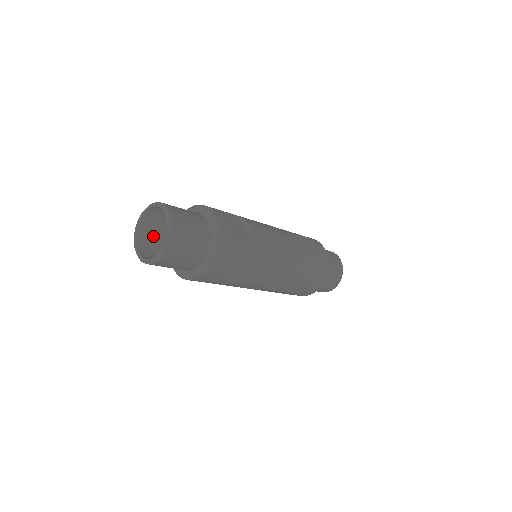
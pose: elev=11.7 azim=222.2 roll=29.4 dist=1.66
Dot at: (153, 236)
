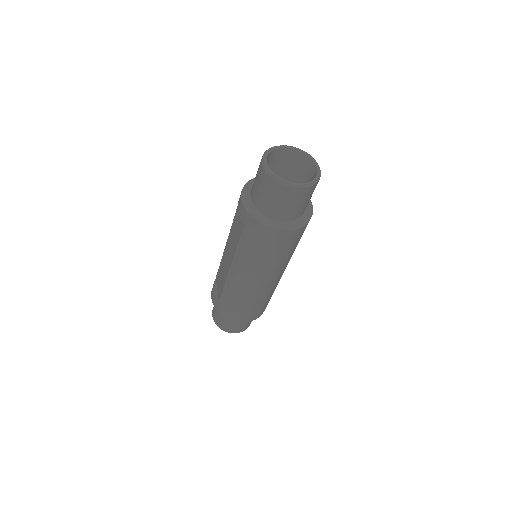
Dot at: occluded
